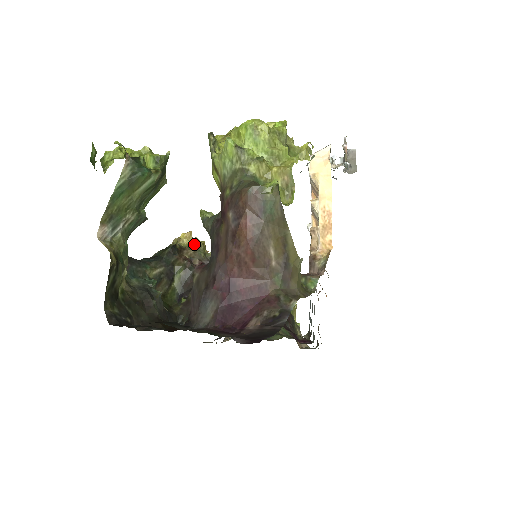
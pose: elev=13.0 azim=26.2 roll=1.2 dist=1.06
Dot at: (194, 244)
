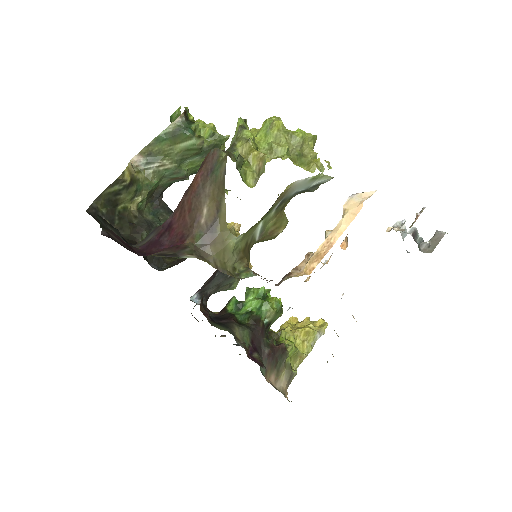
Dot at: (229, 230)
